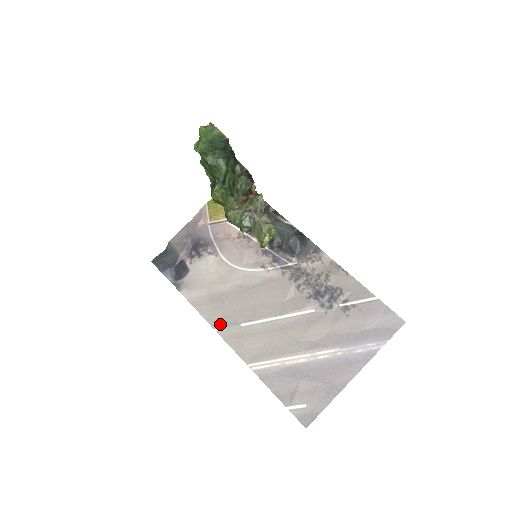
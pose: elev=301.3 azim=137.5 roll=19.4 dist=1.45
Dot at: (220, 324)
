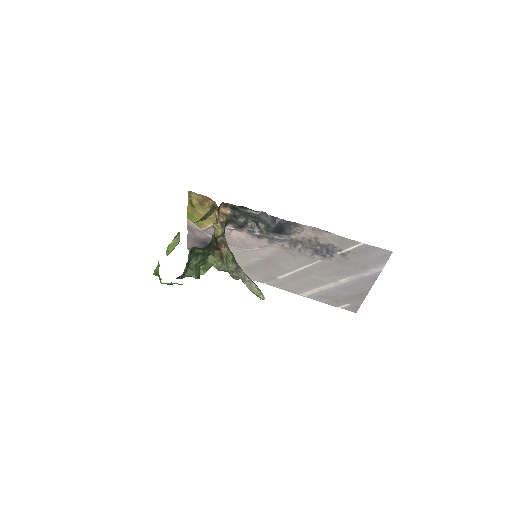
Dot at: (264, 280)
